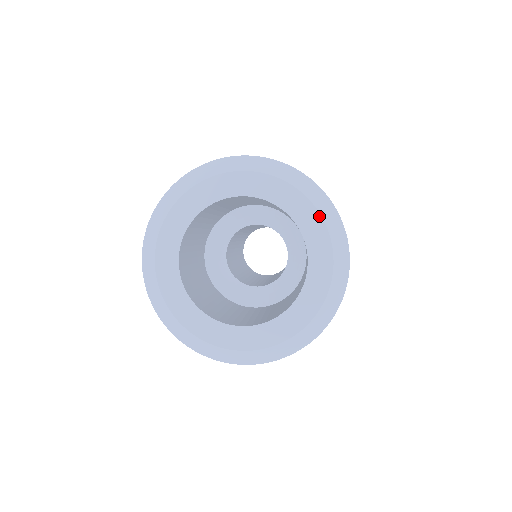
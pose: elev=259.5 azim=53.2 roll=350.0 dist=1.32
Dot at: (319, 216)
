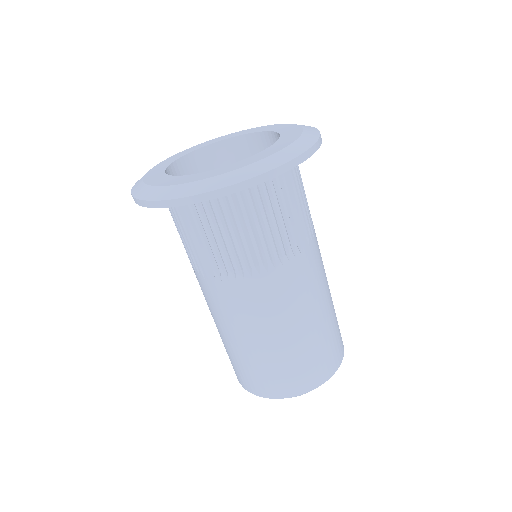
Dot at: (282, 124)
